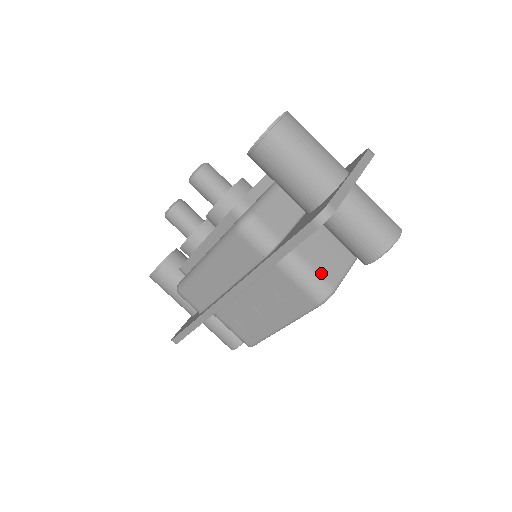
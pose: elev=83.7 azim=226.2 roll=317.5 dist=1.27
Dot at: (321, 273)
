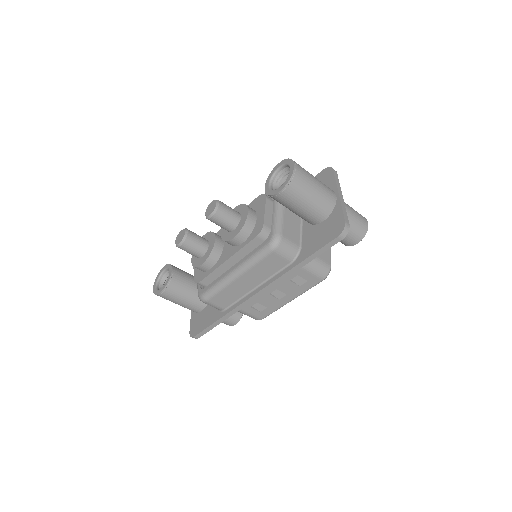
Dot at: (322, 259)
